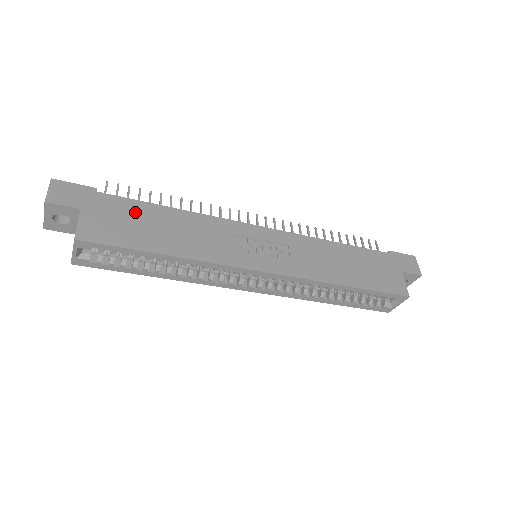
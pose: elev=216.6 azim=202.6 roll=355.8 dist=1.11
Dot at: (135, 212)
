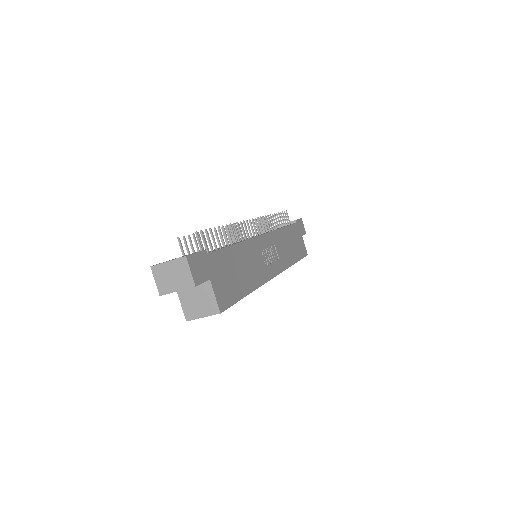
Dot at: (227, 262)
